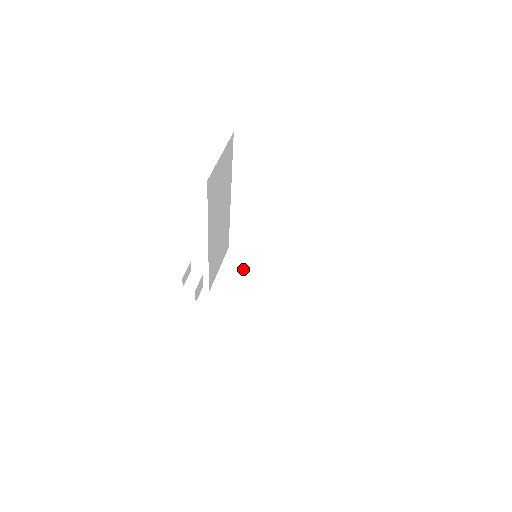
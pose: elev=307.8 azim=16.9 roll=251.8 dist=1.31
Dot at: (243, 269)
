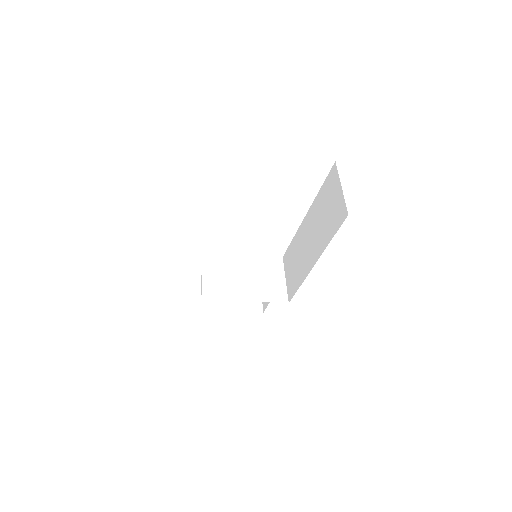
Dot at: (237, 269)
